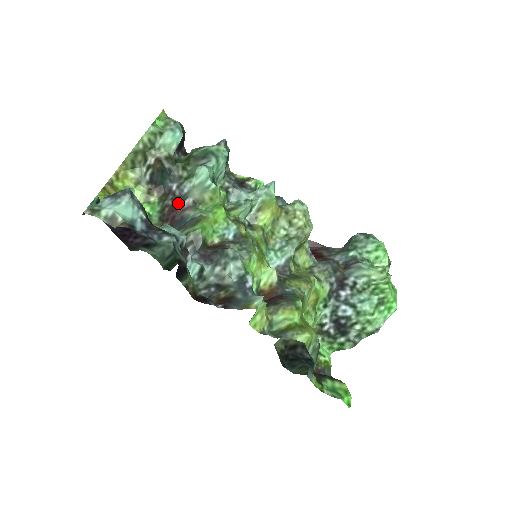
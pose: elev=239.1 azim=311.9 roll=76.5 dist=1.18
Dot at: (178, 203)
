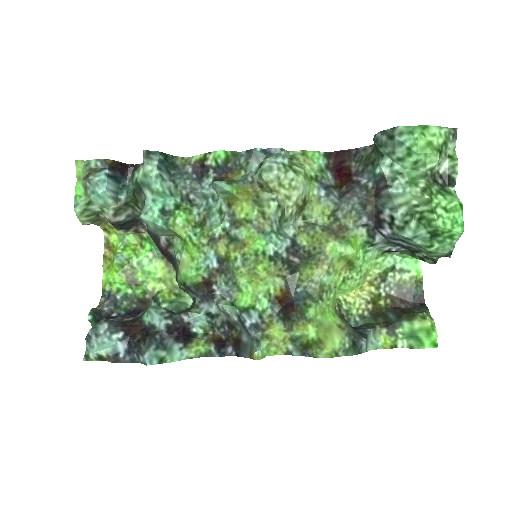
Dot at: (158, 244)
